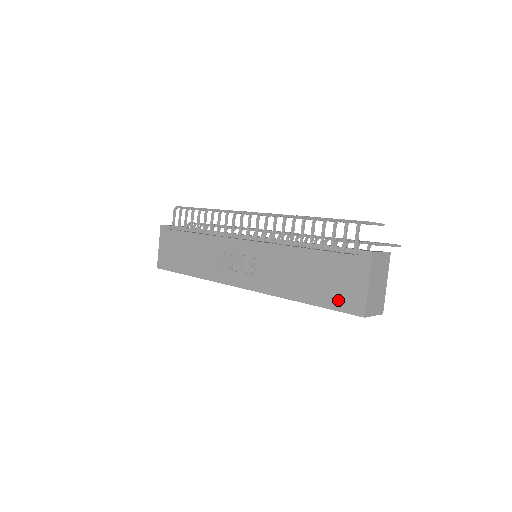
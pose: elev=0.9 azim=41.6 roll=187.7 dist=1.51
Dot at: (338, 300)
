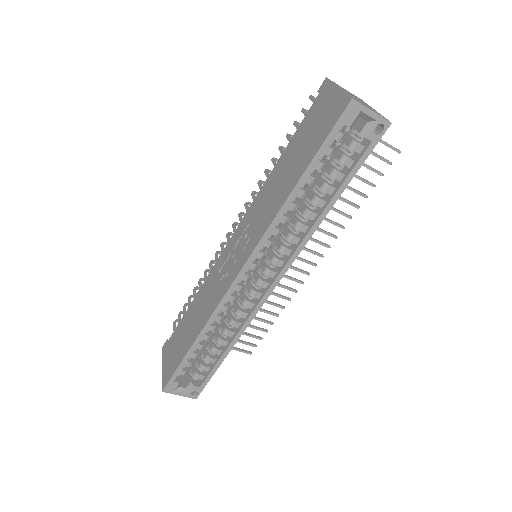
Dot at: (323, 130)
